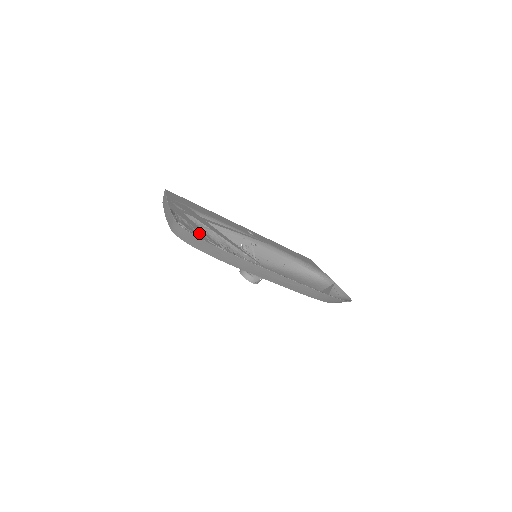
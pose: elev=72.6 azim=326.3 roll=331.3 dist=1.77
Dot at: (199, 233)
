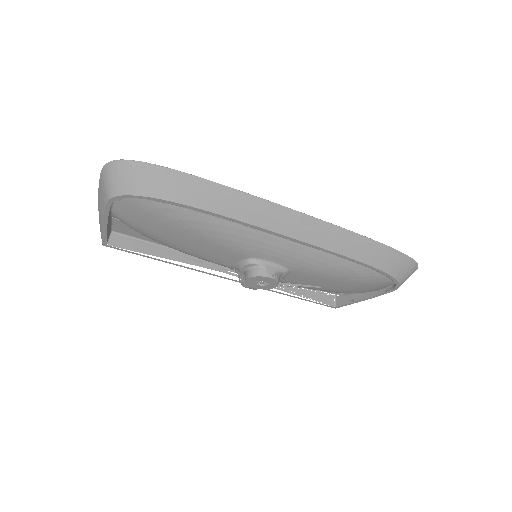
Dot at: occluded
